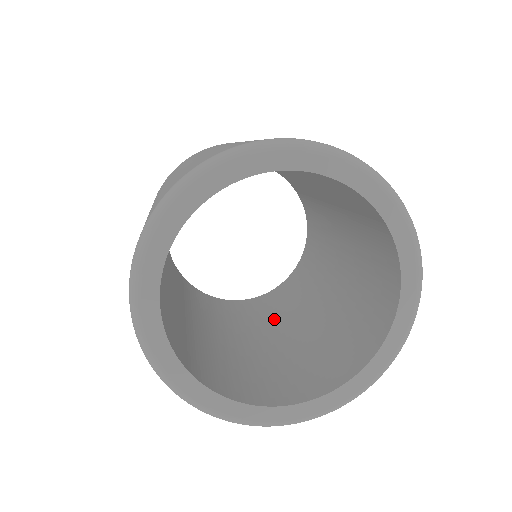
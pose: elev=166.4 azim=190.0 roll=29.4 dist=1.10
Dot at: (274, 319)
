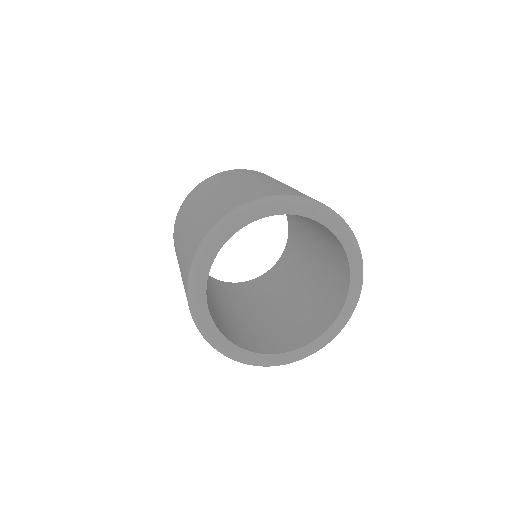
Dot at: (291, 279)
